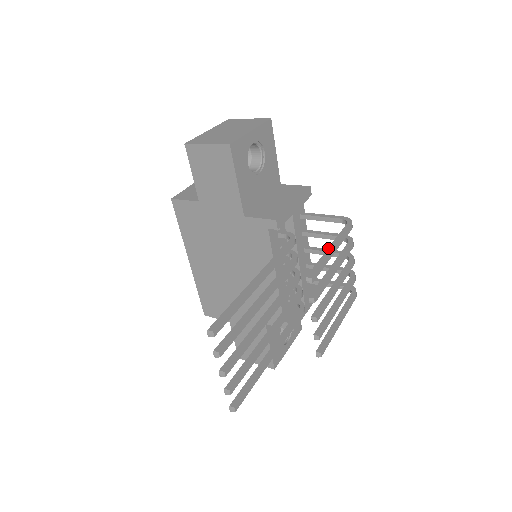
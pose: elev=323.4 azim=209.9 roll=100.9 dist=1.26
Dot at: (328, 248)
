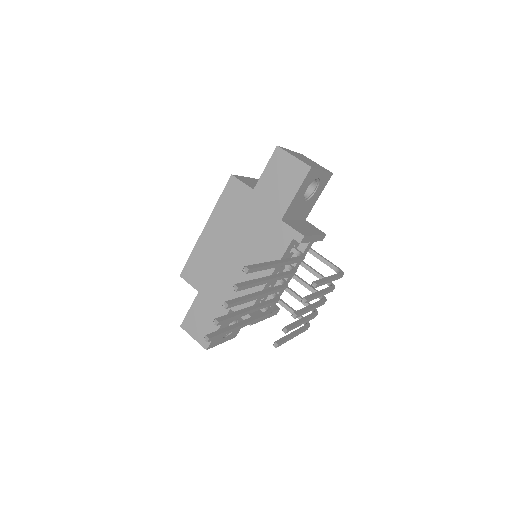
Dot at: (328, 276)
